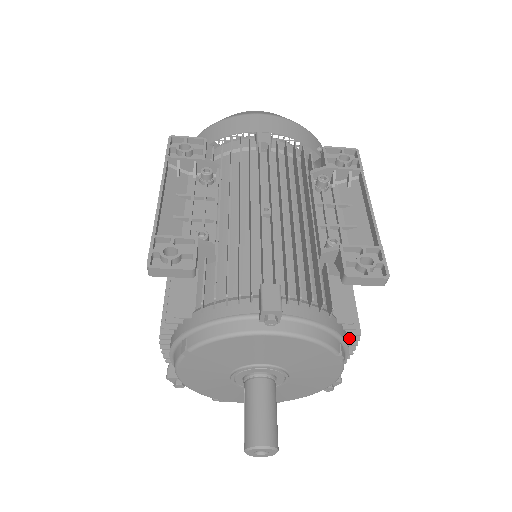
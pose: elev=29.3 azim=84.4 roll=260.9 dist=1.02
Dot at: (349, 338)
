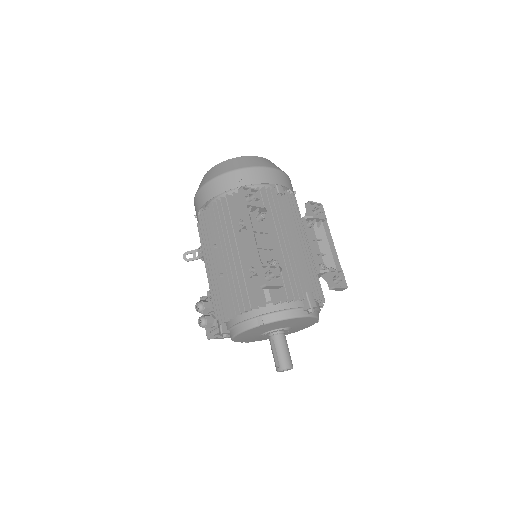
Dot at: occluded
